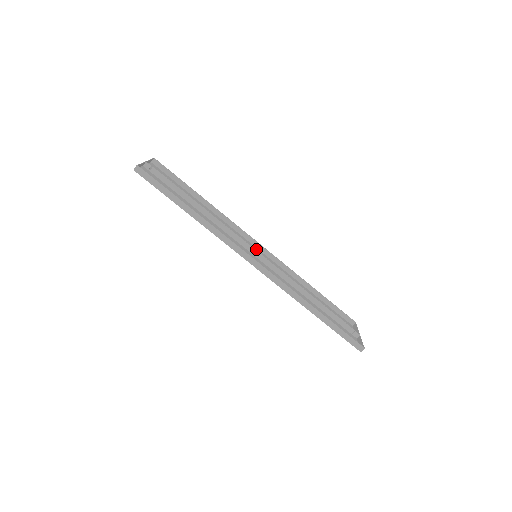
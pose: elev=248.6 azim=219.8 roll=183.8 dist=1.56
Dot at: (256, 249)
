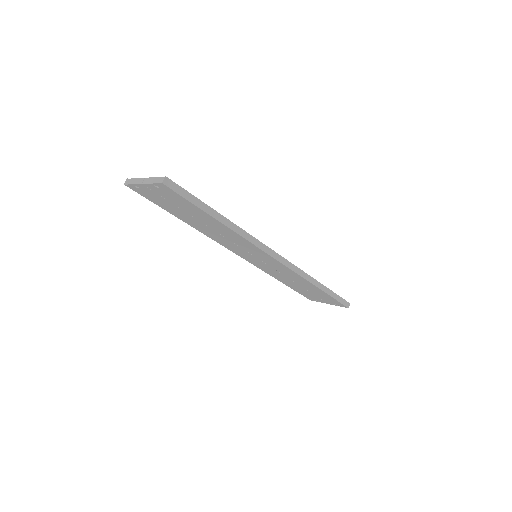
Dot at: (240, 254)
